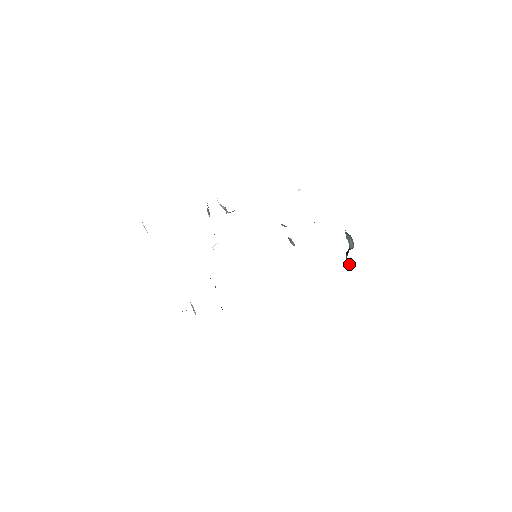
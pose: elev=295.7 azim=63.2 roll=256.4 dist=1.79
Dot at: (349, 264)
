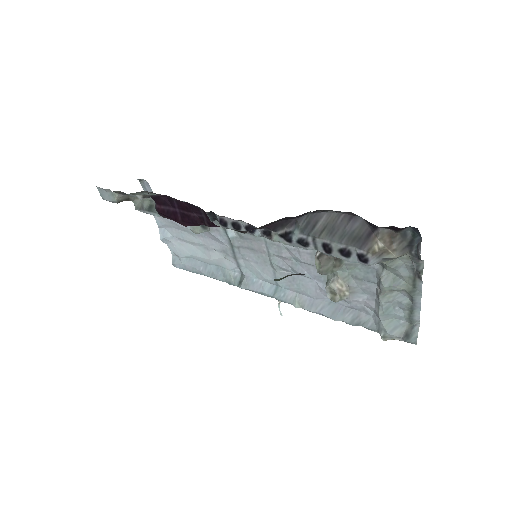
Dot at: occluded
